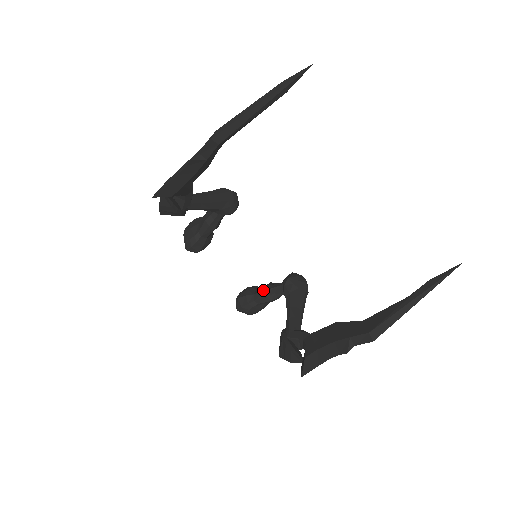
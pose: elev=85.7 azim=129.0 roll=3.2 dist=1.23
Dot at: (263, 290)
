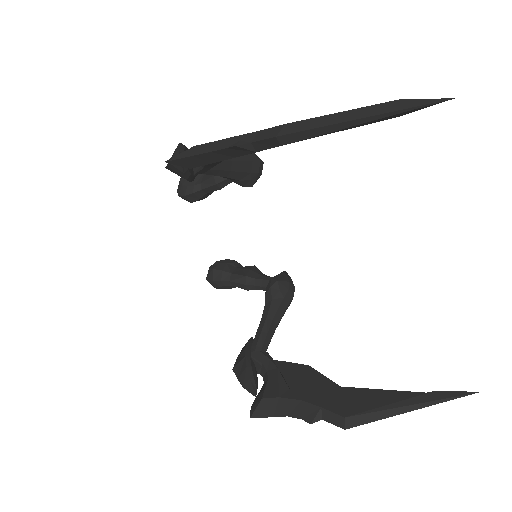
Dot at: (244, 275)
